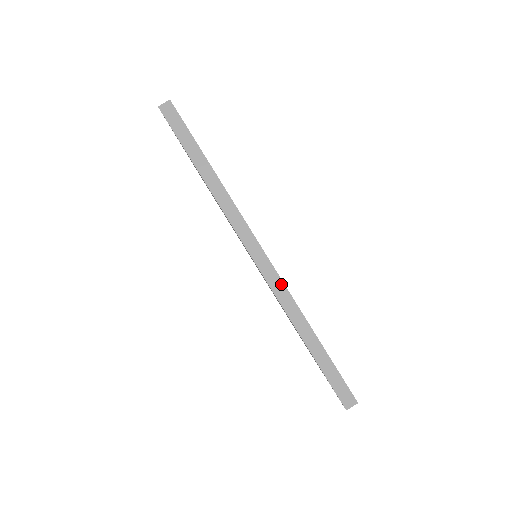
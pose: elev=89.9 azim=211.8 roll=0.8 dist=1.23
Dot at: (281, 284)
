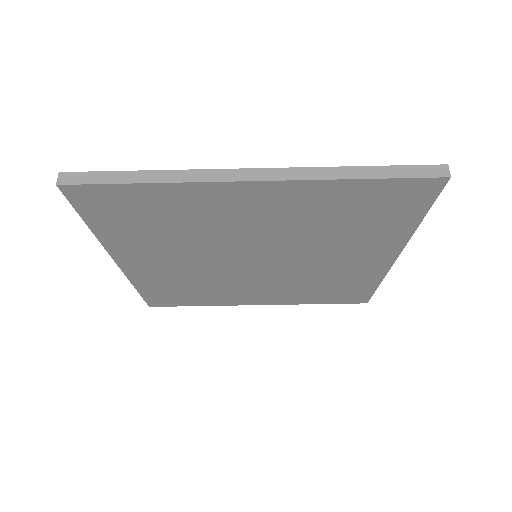
Dot at: (293, 170)
